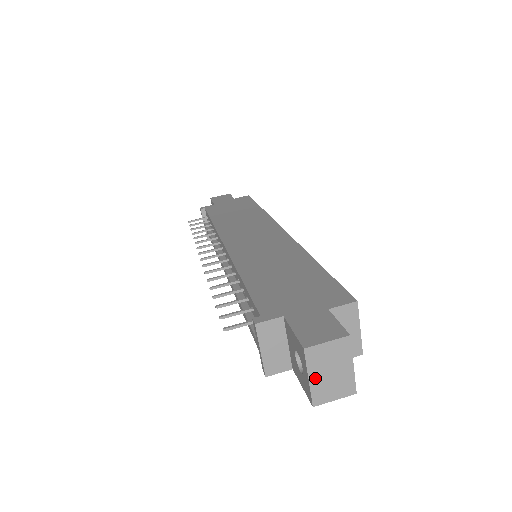
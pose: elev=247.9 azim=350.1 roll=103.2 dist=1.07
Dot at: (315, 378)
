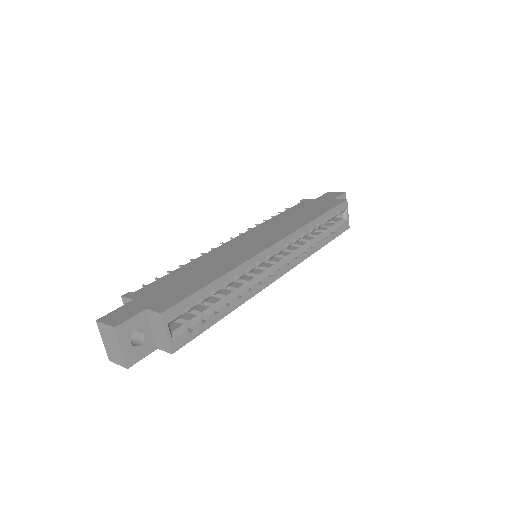
Dot at: (105, 343)
